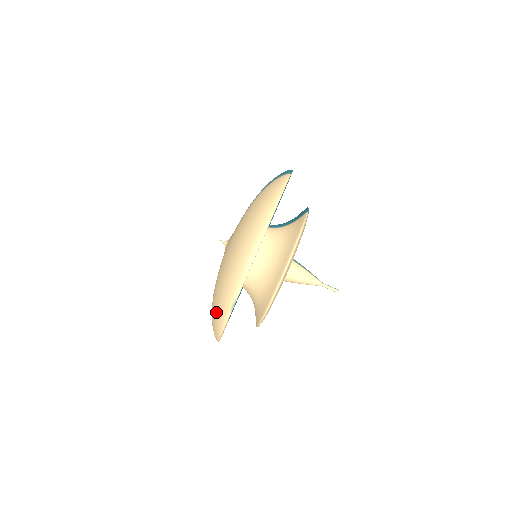
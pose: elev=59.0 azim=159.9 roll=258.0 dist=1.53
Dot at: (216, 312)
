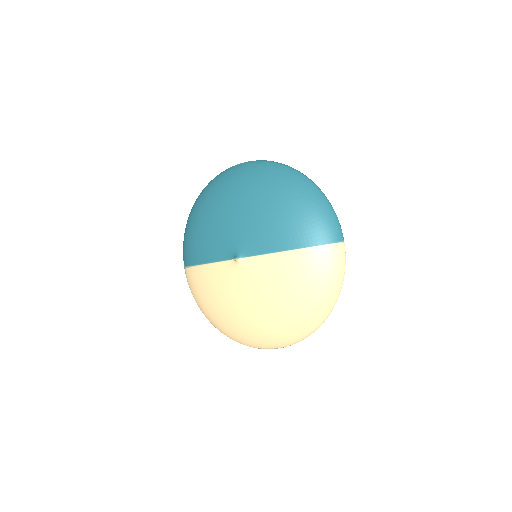
Dot at: (239, 336)
